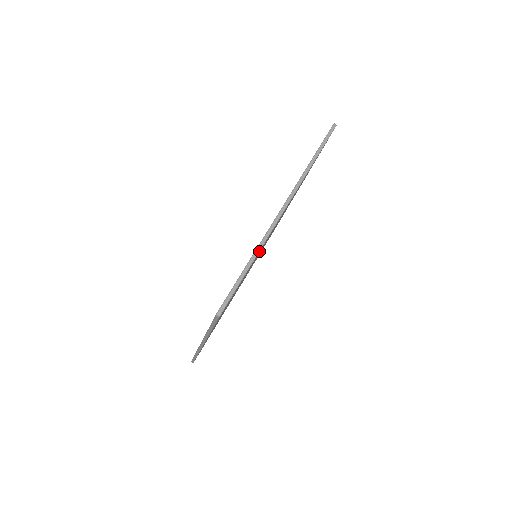
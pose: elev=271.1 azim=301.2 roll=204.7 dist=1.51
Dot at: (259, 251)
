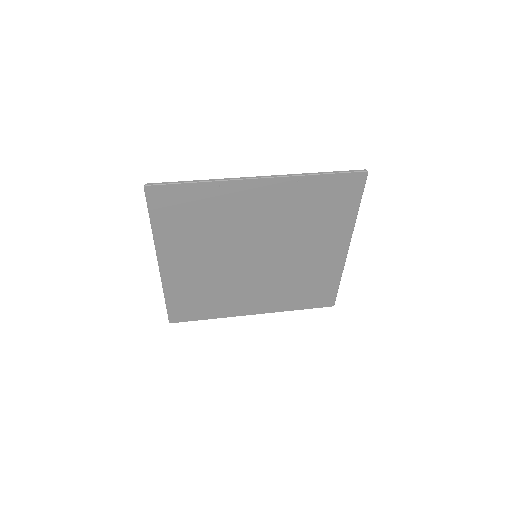
Dot at: (210, 181)
